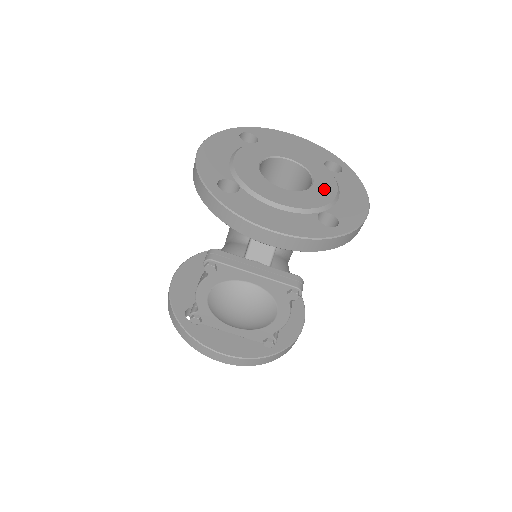
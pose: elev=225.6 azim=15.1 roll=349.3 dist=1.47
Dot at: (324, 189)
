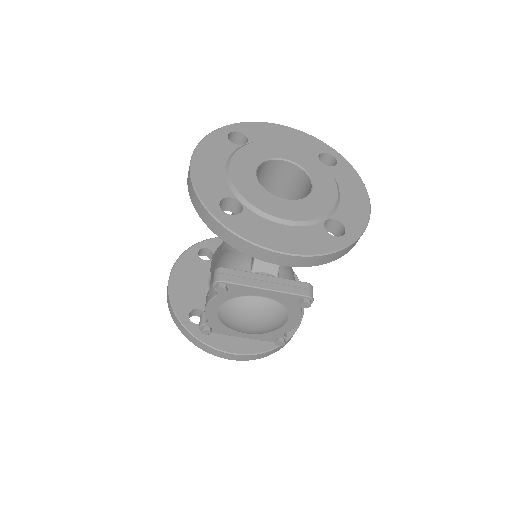
Dot at: (325, 191)
